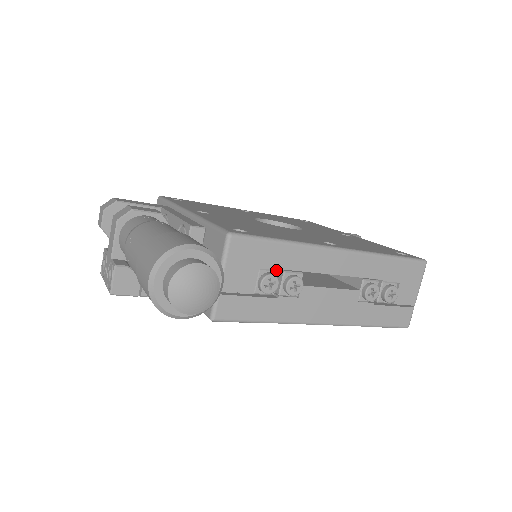
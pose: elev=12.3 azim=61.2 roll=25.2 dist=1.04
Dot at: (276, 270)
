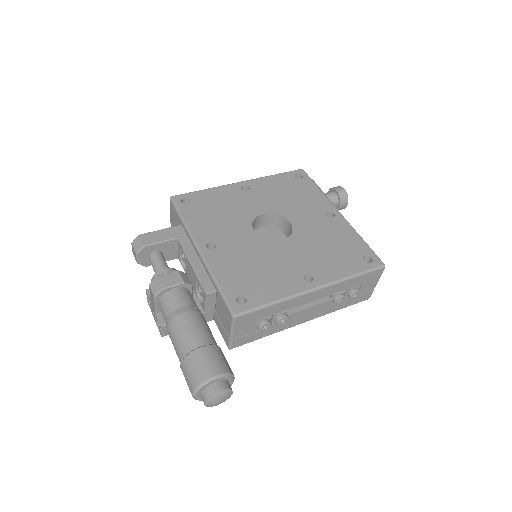
Dot at: (269, 316)
